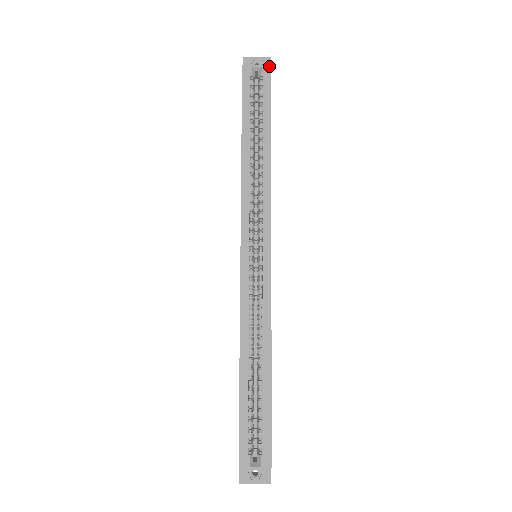
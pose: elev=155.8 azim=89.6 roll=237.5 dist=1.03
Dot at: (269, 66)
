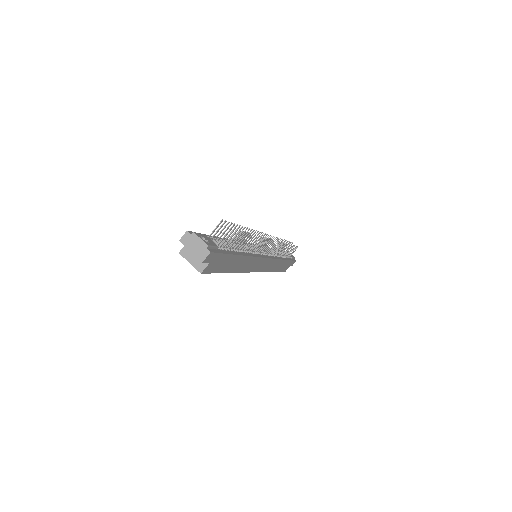
Dot at: occluded
